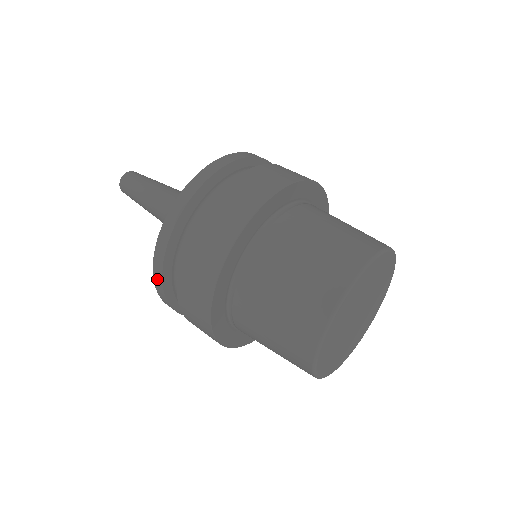
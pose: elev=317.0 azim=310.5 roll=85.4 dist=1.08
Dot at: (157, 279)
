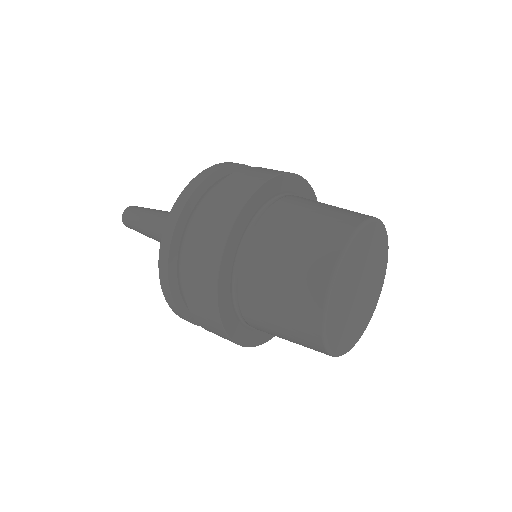
Dot at: occluded
